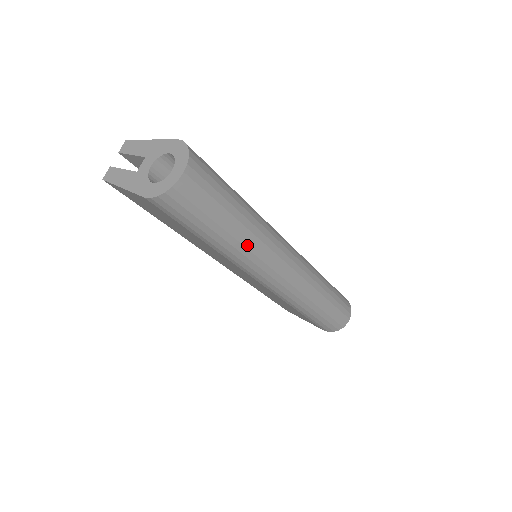
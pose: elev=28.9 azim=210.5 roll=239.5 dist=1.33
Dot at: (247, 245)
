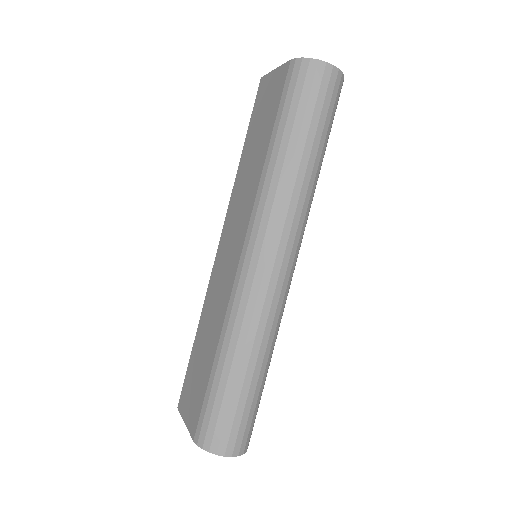
Dot at: (291, 179)
